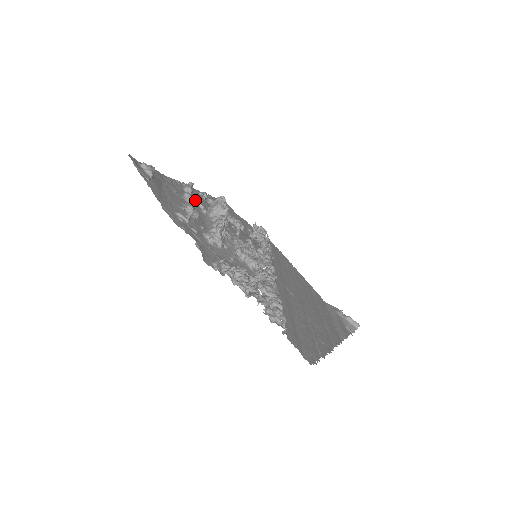
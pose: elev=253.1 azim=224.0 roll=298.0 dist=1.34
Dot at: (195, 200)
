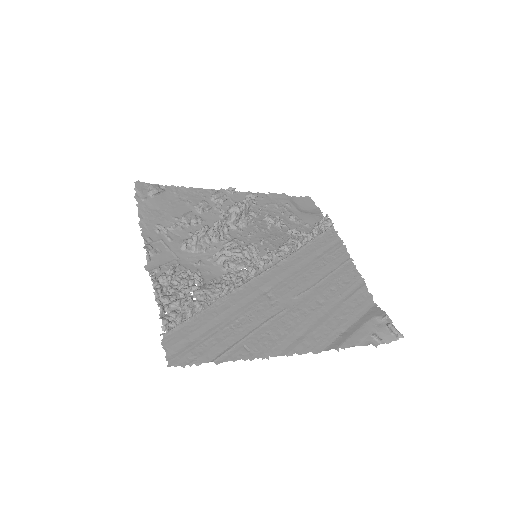
Dot at: (220, 205)
